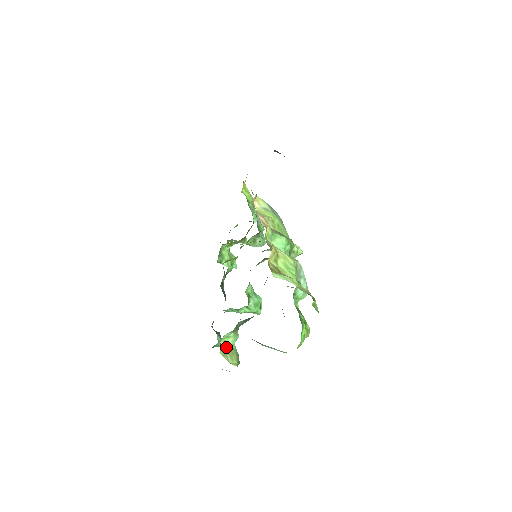
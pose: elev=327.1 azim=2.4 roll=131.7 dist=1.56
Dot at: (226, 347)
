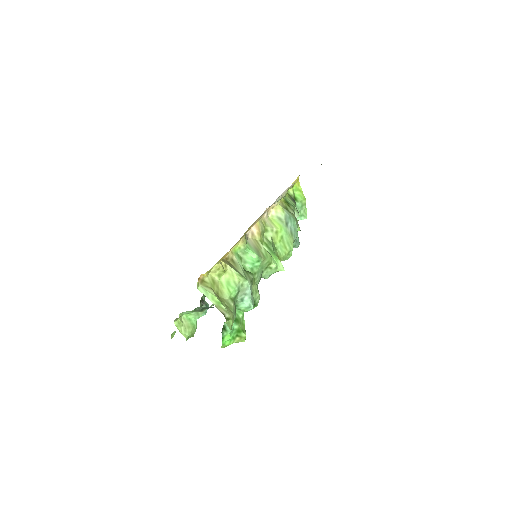
Dot at: (186, 320)
